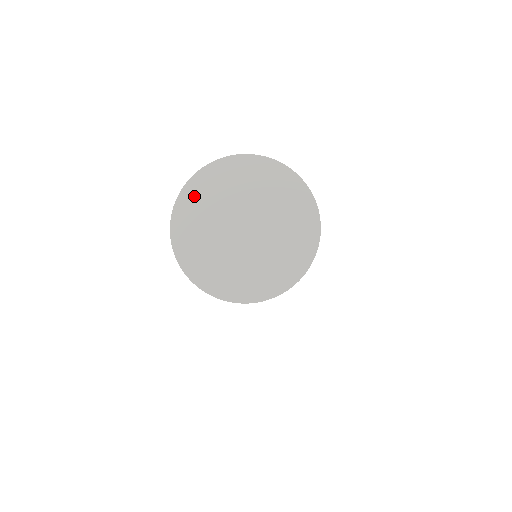
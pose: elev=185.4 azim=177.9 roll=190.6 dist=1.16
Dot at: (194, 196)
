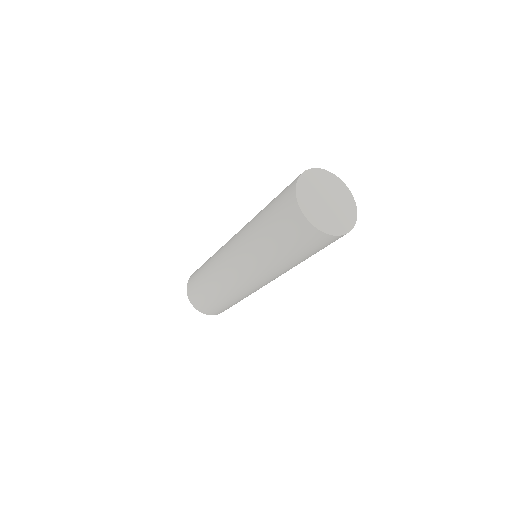
Dot at: (302, 191)
